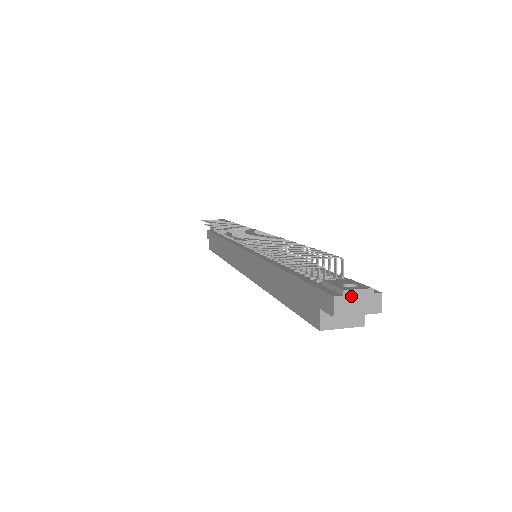
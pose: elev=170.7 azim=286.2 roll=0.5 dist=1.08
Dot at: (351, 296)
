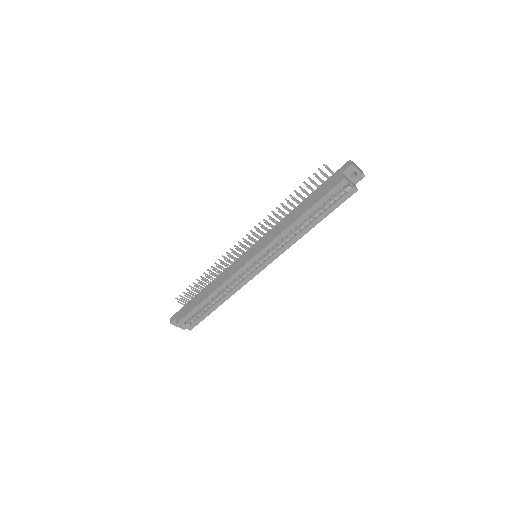
Dot at: (355, 164)
